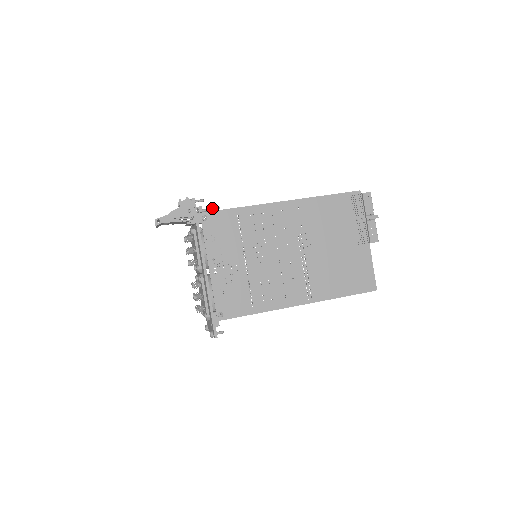
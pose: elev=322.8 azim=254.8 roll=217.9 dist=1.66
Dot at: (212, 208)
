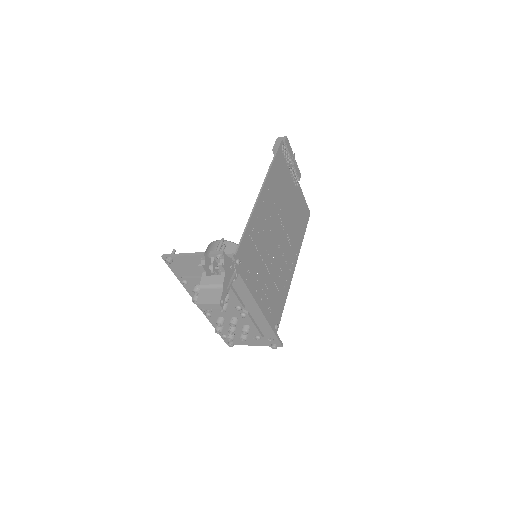
Dot at: (221, 245)
